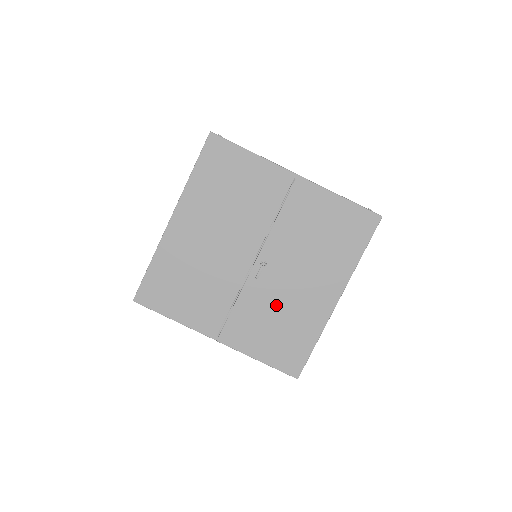
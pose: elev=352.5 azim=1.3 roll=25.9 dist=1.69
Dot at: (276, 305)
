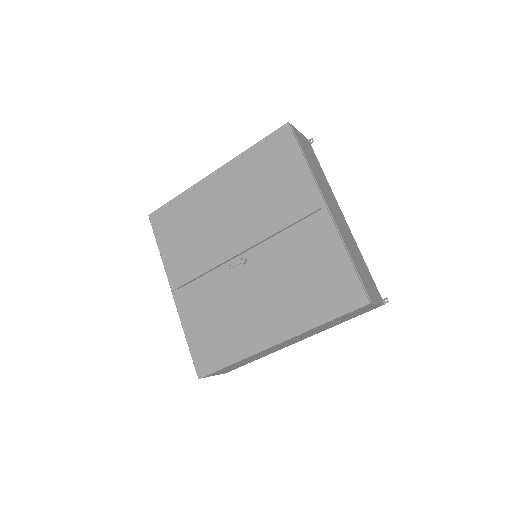
Dot at: (229, 303)
